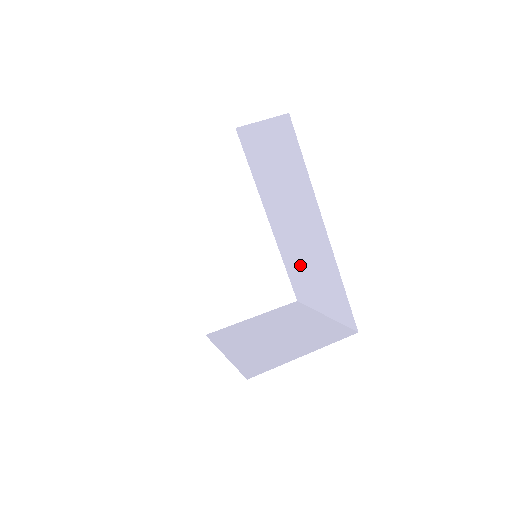
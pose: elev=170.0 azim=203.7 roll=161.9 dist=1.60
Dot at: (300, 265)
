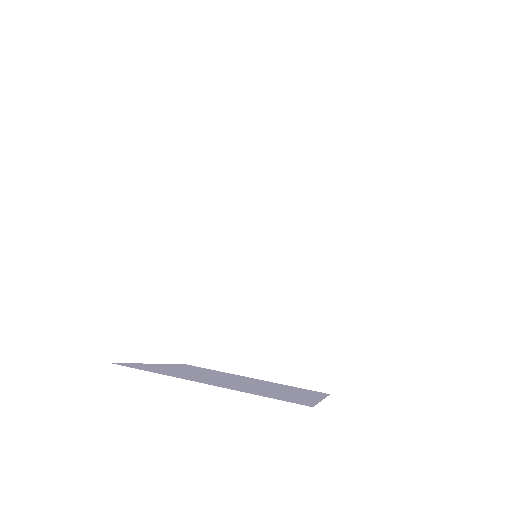
Dot at: (245, 304)
